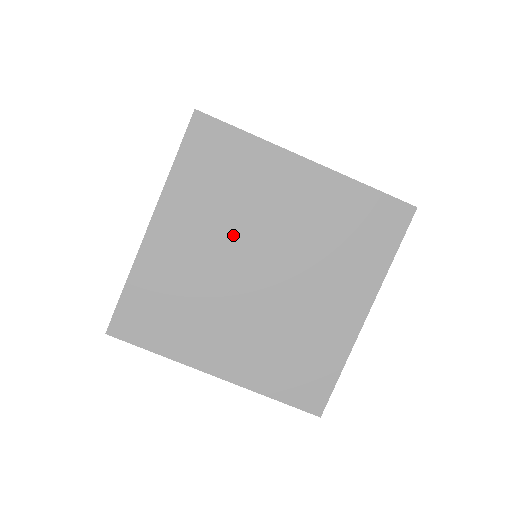
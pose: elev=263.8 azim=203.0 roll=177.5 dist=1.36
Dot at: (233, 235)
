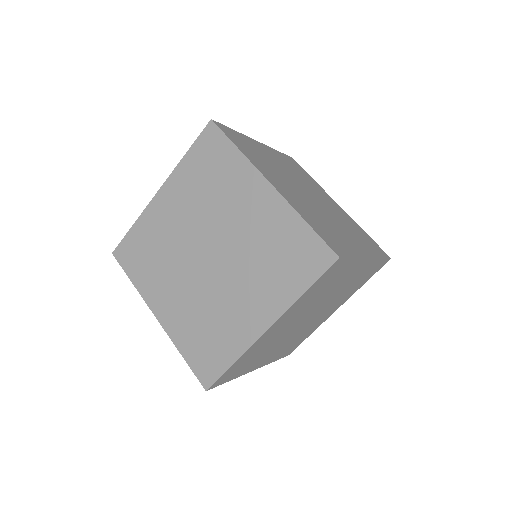
Dot at: (181, 264)
